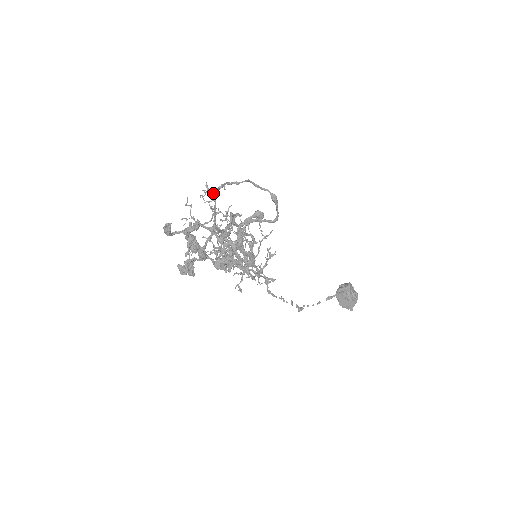
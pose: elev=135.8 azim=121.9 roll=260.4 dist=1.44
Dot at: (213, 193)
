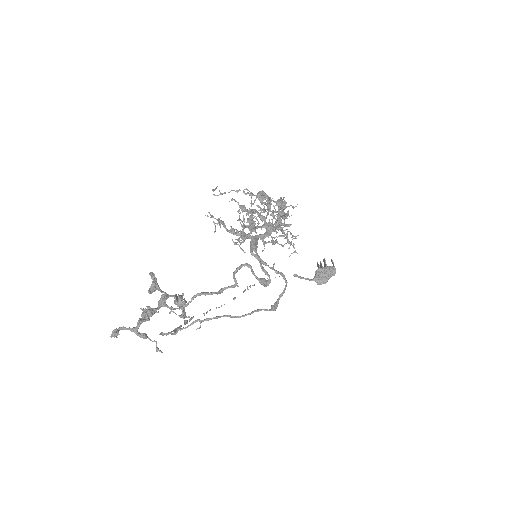
Dot at: (180, 330)
